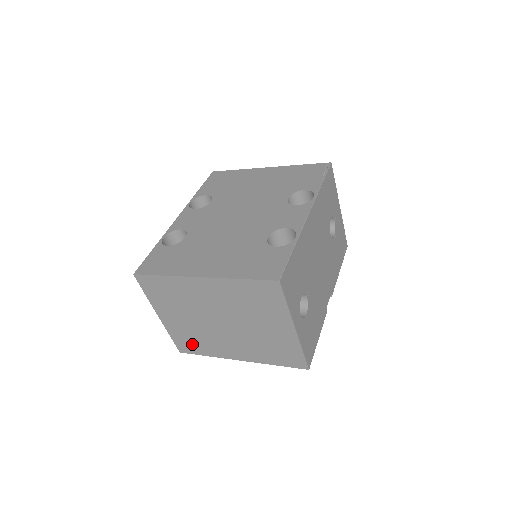
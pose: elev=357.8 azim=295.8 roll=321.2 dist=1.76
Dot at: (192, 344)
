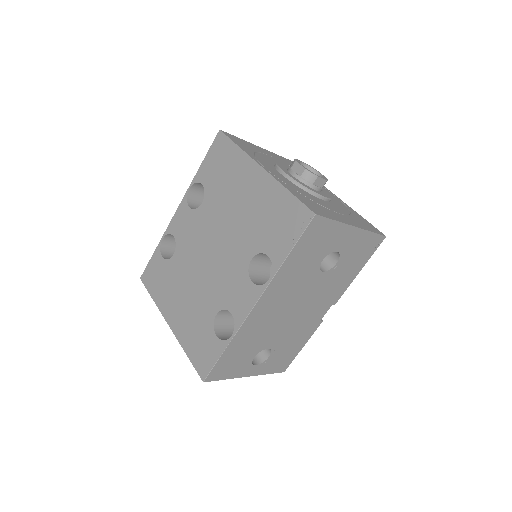
Dot at: occluded
